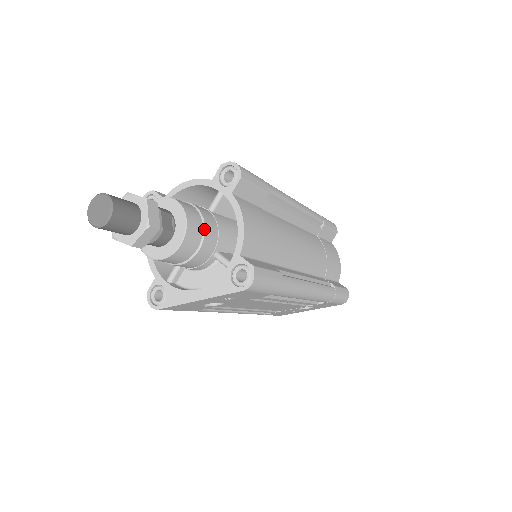
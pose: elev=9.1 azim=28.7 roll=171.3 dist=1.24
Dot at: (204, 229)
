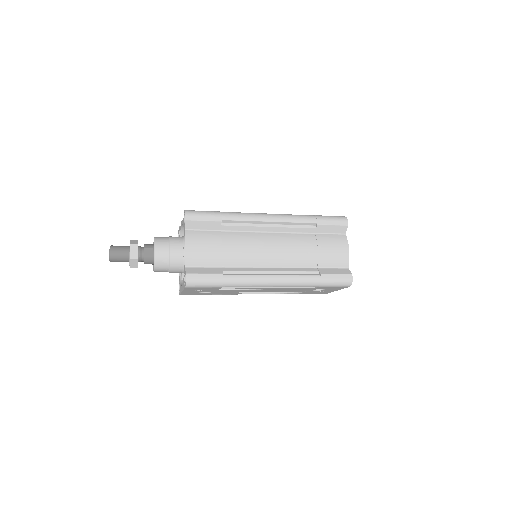
Dot at: (170, 253)
